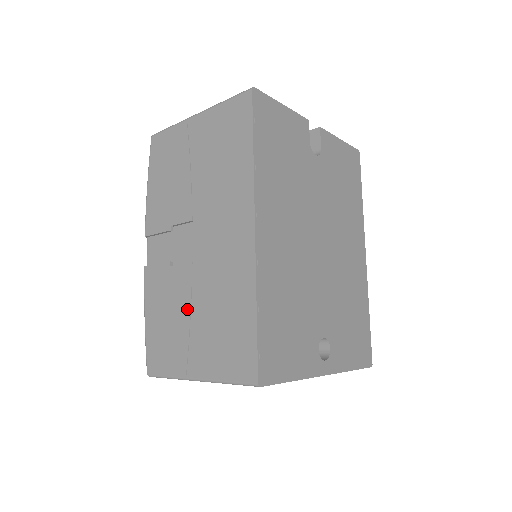
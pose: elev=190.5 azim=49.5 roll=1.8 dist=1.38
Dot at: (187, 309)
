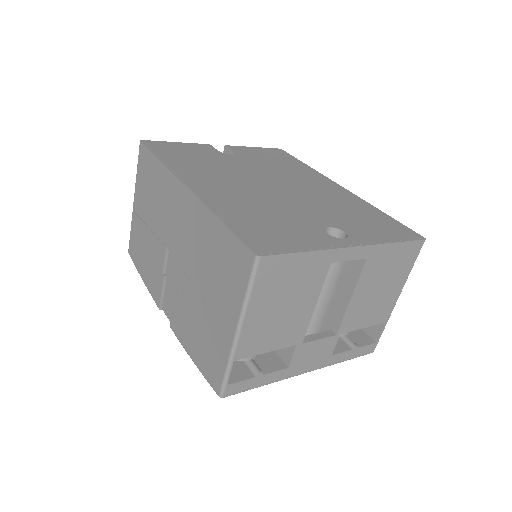
Dot at: (199, 300)
